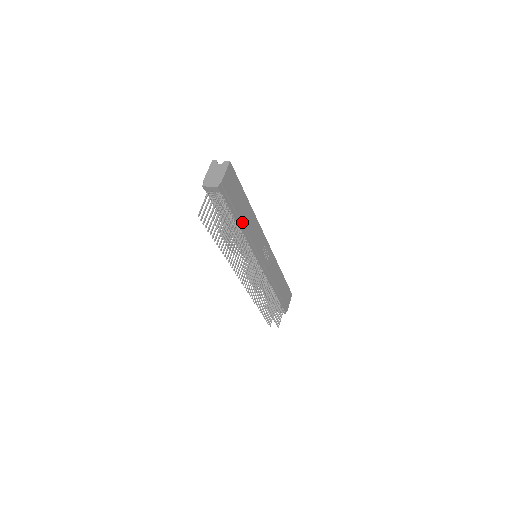
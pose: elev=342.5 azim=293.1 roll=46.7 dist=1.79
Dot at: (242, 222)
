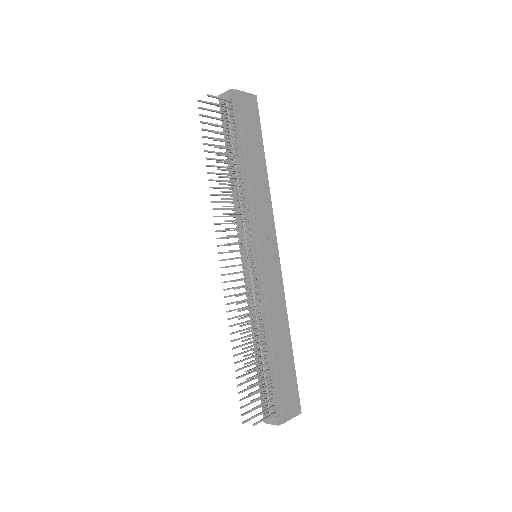
Dot at: (247, 164)
